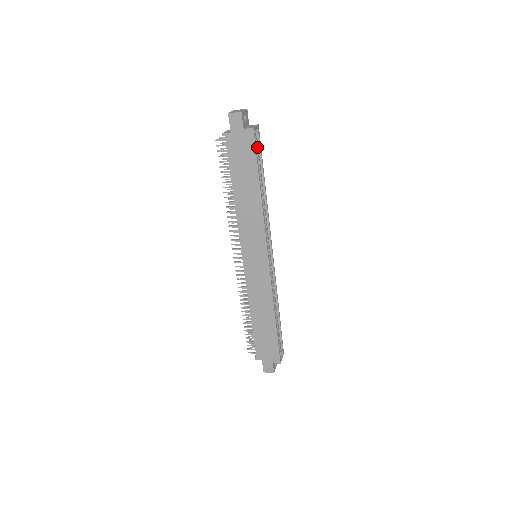
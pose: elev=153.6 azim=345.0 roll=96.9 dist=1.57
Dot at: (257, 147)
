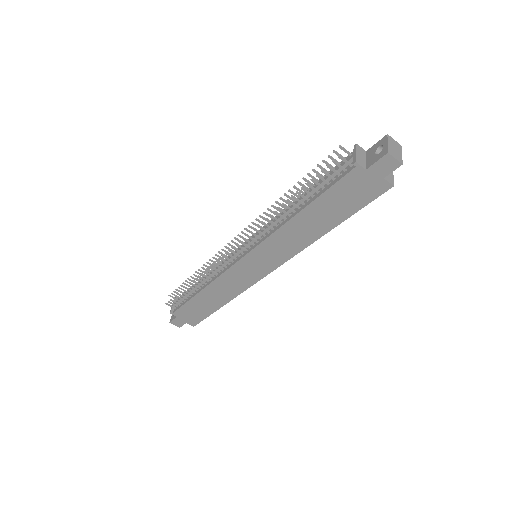
Dot at: occluded
